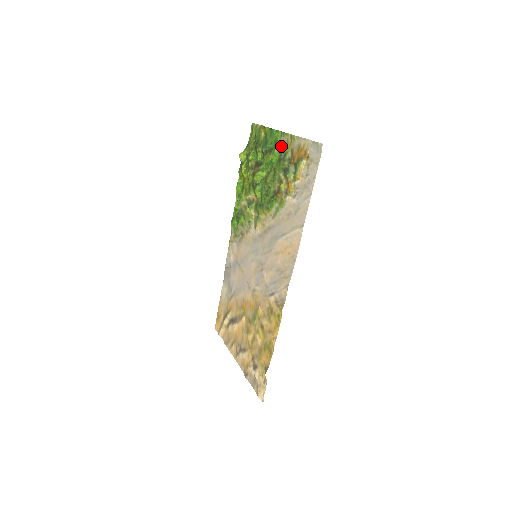
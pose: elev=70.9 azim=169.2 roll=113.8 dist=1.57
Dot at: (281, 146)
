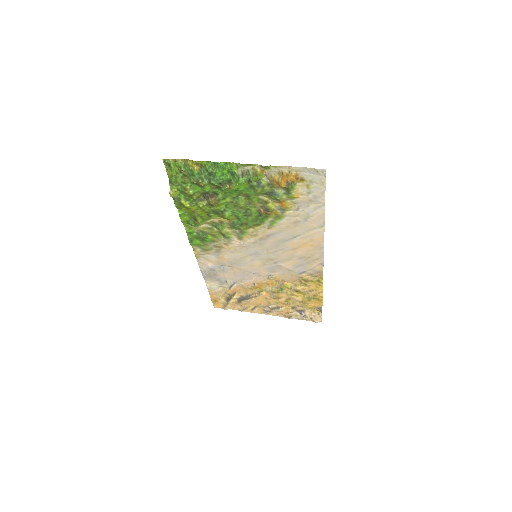
Dot at: (247, 176)
